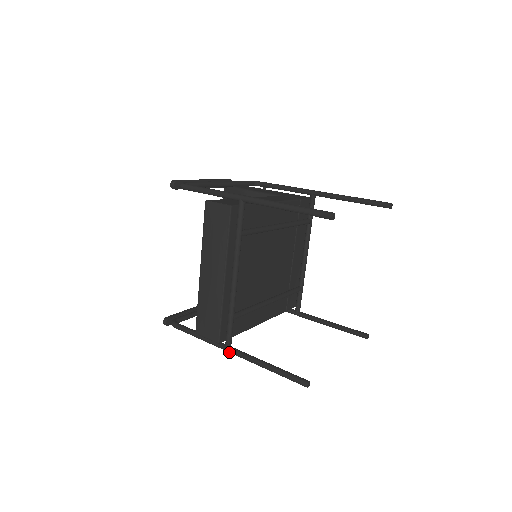
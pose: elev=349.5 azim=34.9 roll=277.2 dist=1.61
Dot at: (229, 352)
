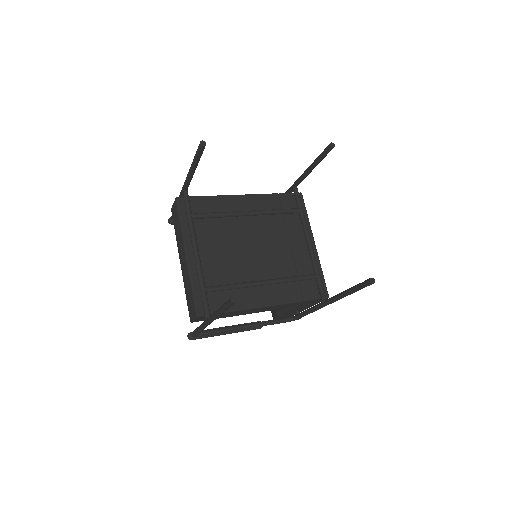
Dot at: (208, 323)
